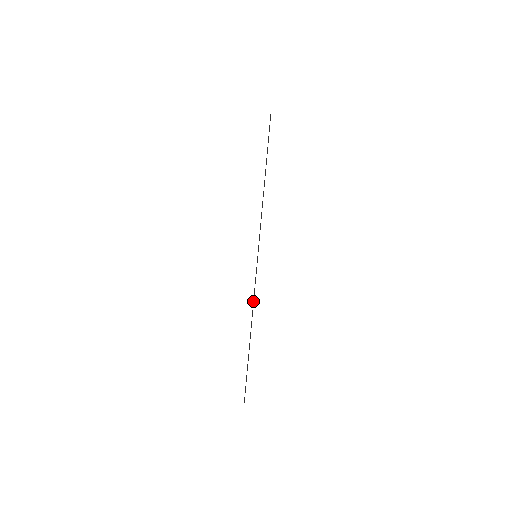
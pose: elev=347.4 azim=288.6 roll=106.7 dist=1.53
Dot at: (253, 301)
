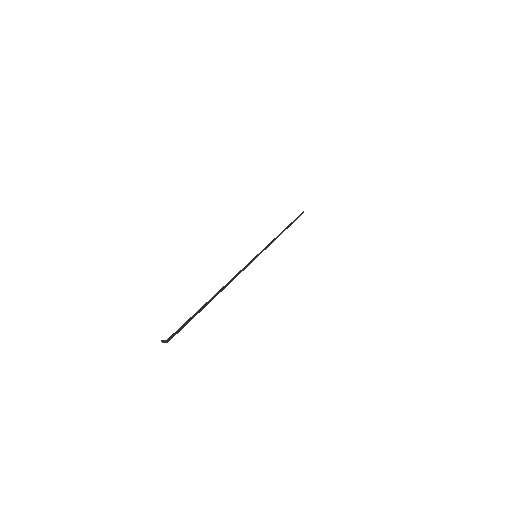
Dot at: (236, 275)
